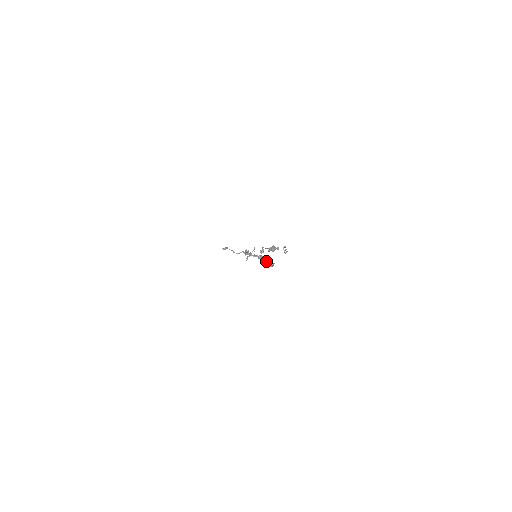
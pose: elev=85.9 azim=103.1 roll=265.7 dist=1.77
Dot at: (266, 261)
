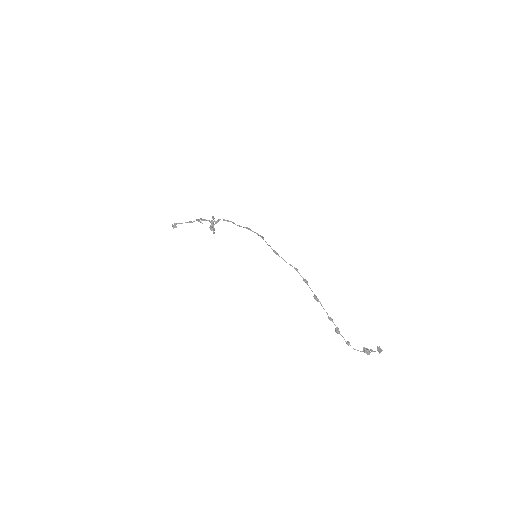
Dot at: occluded
